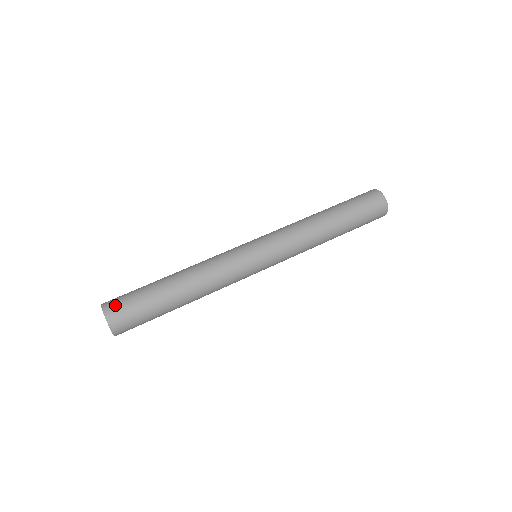
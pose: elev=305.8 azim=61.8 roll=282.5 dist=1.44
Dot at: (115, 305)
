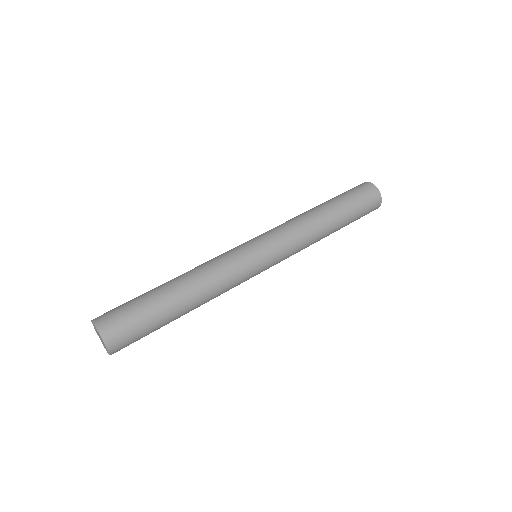
Dot at: (114, 326)
